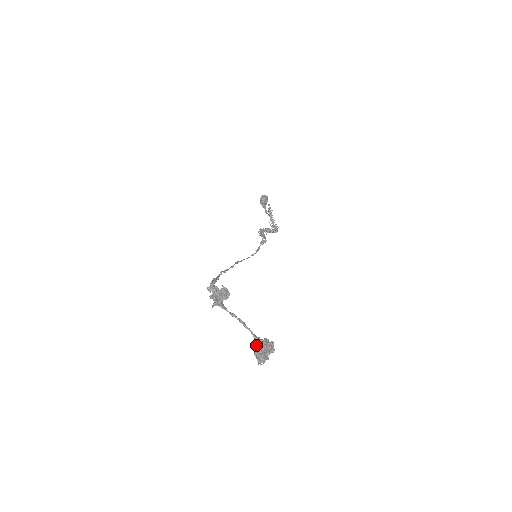
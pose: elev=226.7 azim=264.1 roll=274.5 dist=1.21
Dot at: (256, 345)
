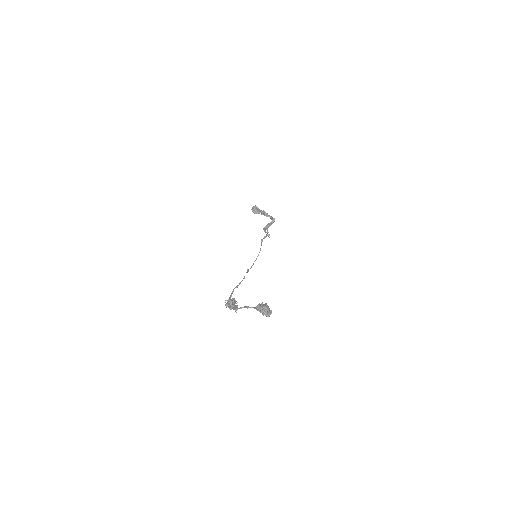
Dot at: occluded
